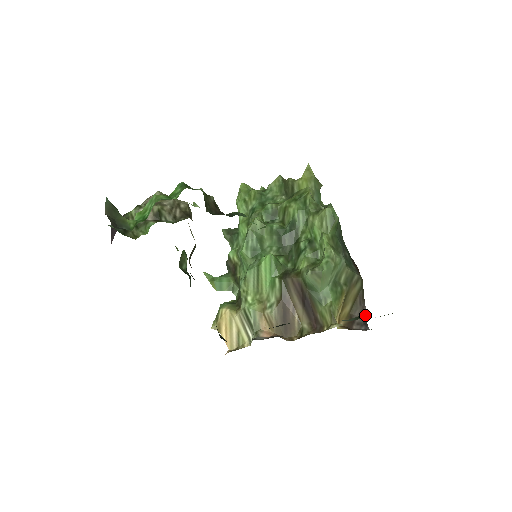
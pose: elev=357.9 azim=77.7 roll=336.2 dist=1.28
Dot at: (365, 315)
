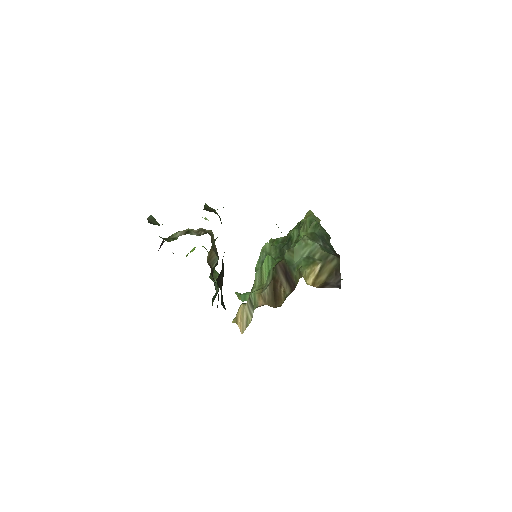
Dot at: (340, 282)
